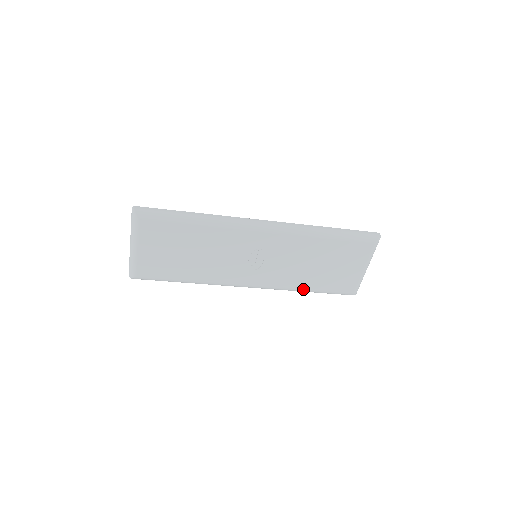
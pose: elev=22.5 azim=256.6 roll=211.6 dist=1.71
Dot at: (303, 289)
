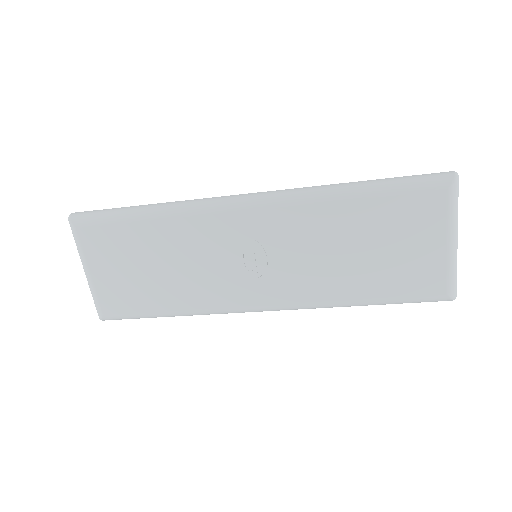
Dot at: (350, 300)
